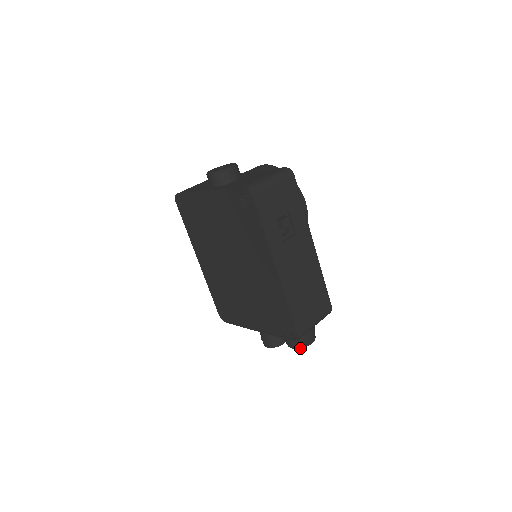
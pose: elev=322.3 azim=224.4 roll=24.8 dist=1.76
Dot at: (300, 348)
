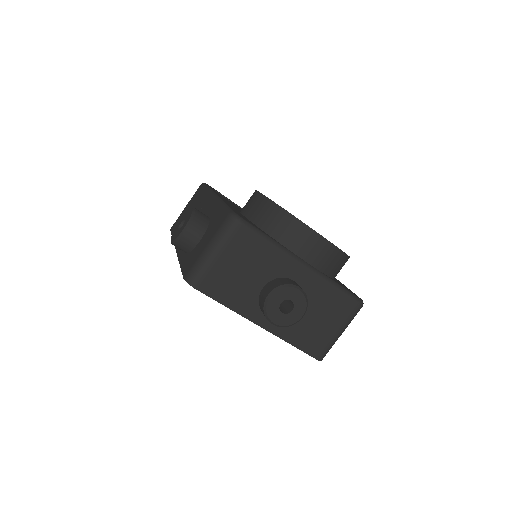
Dot at: occluded
